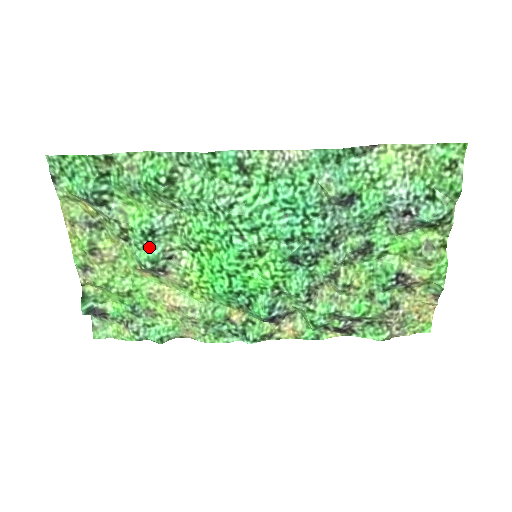
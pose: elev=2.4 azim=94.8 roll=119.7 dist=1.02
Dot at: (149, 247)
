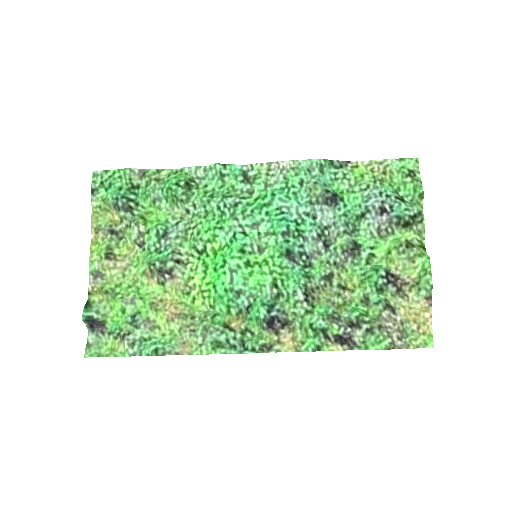
Dot at: (160, 250)
